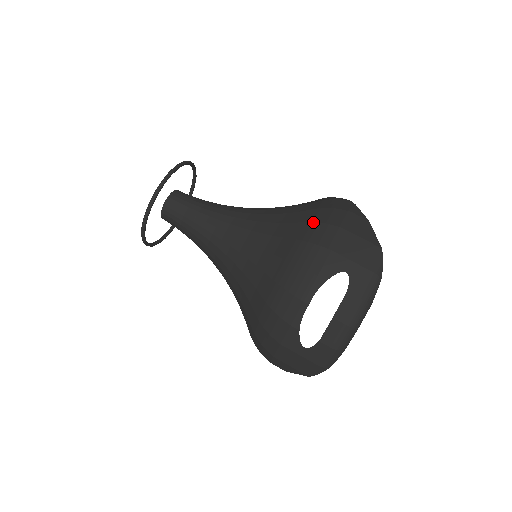
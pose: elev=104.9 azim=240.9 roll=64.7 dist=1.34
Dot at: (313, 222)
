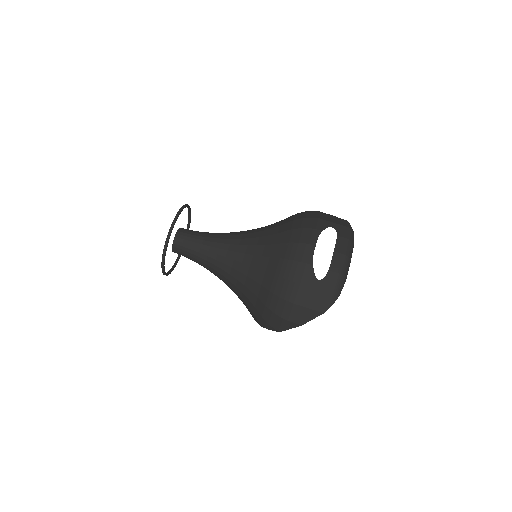
Dot at: (298, 214)
